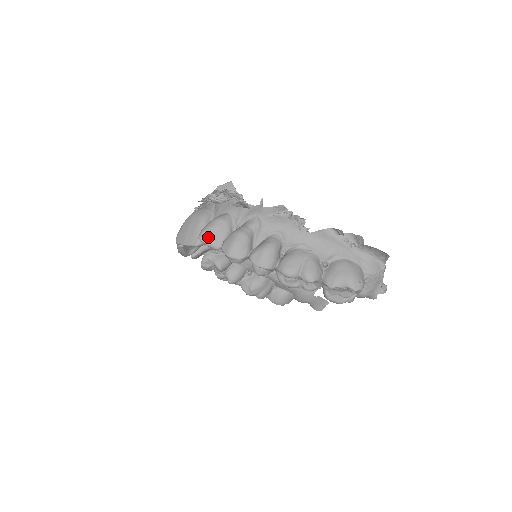
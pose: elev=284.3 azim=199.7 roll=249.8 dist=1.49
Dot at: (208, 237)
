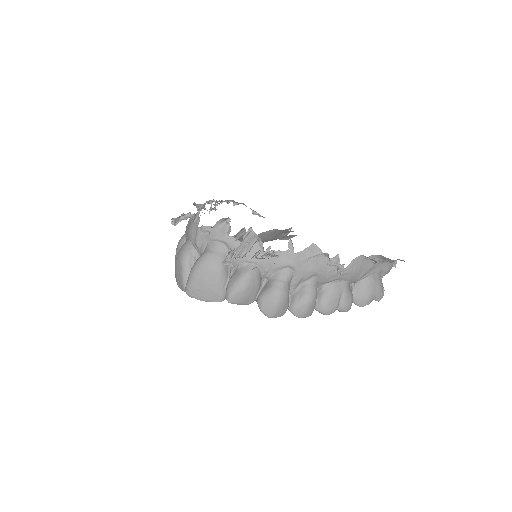
Dot at: (240, 300)
